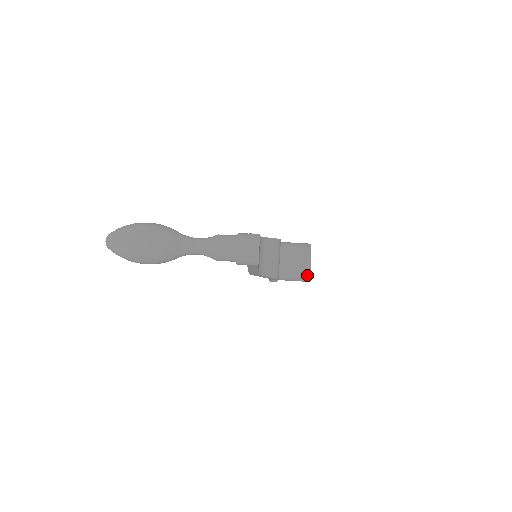
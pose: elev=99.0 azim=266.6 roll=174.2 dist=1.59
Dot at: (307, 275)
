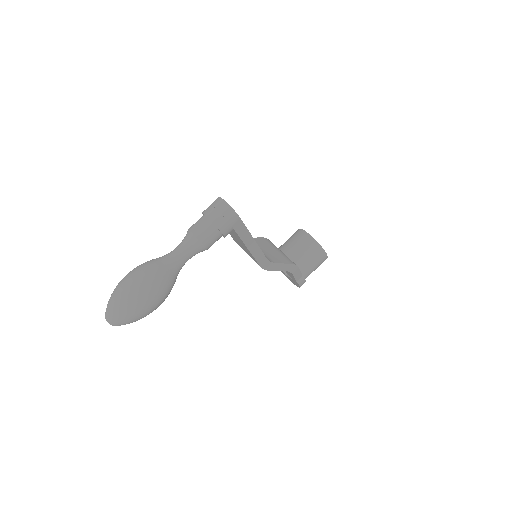
Dot at: (319, 248)
